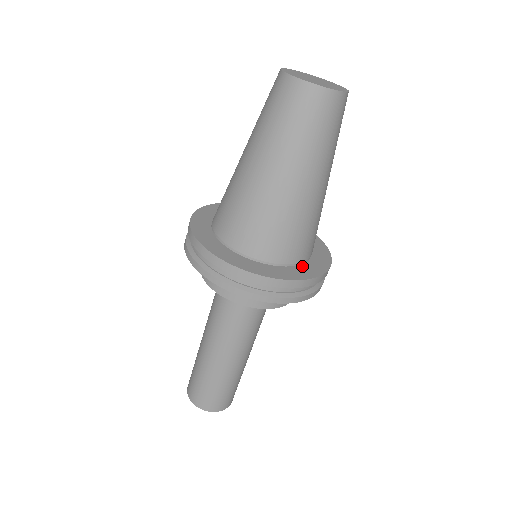
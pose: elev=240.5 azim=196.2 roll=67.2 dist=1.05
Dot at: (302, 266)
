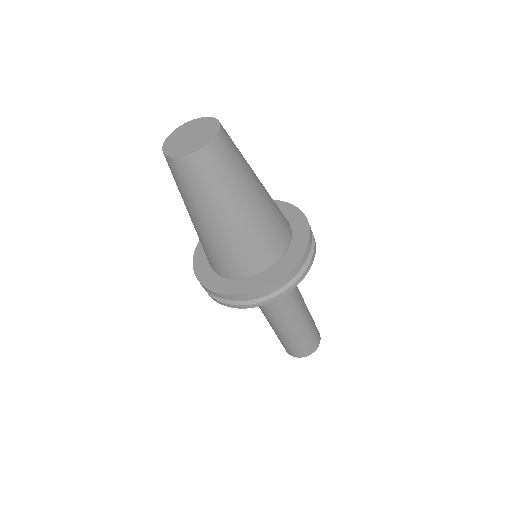
Dot at: (254, 278)
